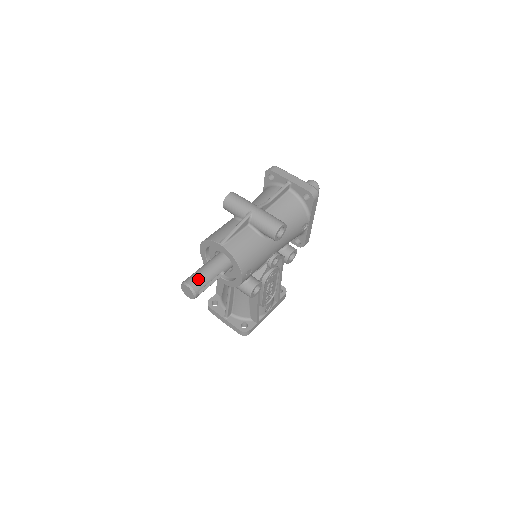
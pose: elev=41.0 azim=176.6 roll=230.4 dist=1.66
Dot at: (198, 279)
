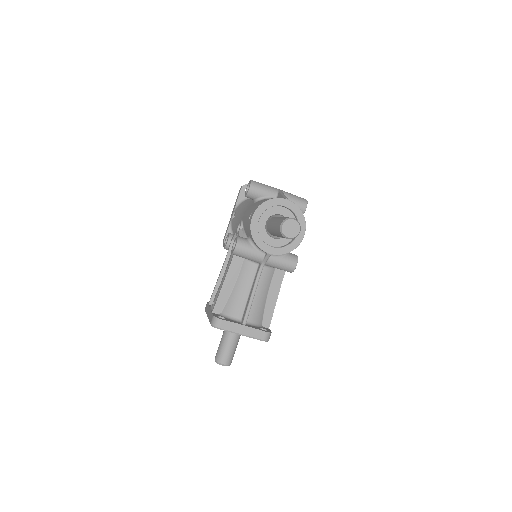
Dot at: occluded
